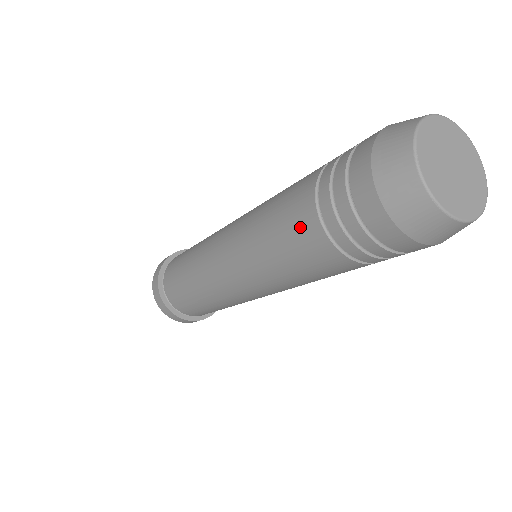
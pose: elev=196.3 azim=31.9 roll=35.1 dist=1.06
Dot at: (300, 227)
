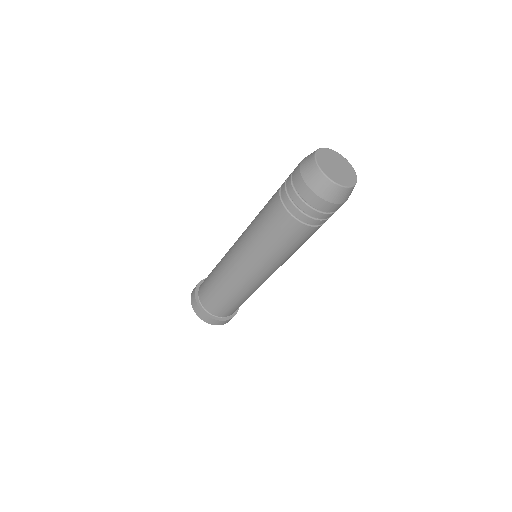
Dot at: (274, 211)
